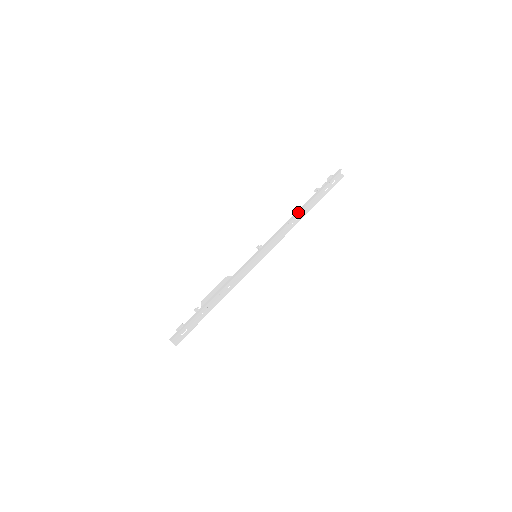
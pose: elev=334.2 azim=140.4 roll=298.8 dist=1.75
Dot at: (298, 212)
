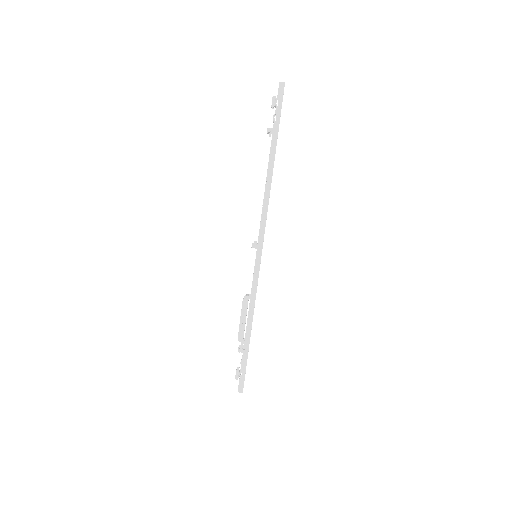
Dot at: (271, 178)
